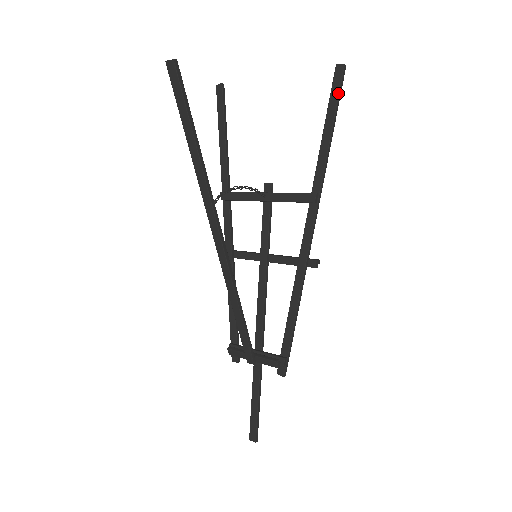
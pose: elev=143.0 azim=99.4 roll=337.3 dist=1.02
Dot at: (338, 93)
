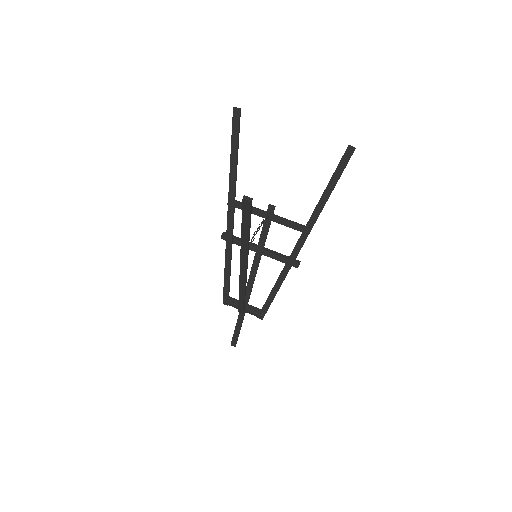
Dot at: (344, 168)
